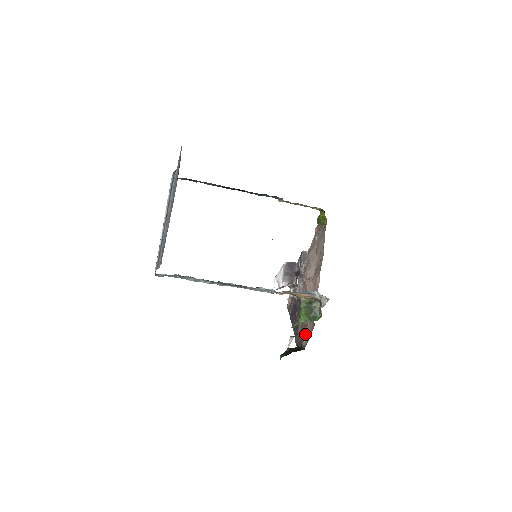
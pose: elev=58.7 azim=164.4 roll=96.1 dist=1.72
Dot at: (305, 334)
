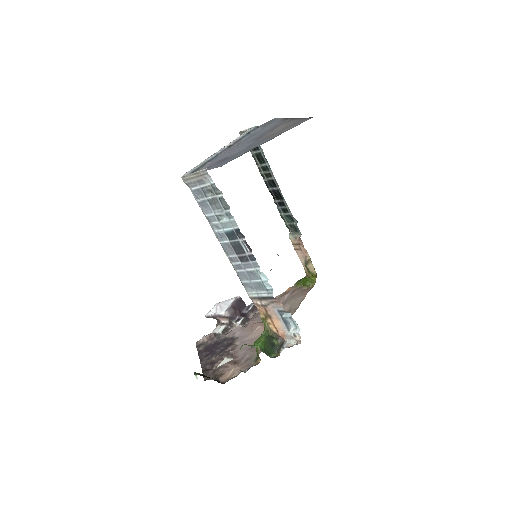
Dot at: (231, 370)
